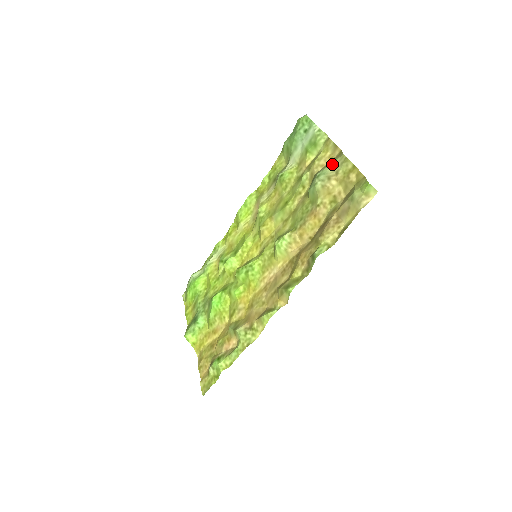
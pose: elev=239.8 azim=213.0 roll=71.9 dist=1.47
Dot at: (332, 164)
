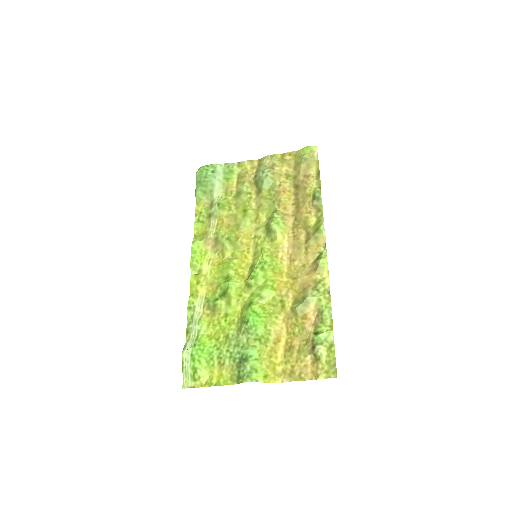
Dot at: (263, 165)
